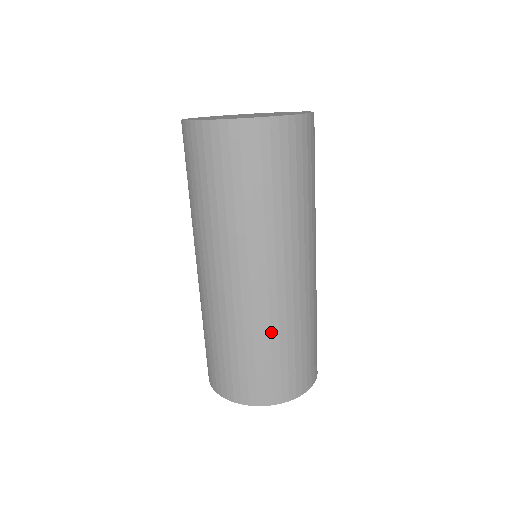
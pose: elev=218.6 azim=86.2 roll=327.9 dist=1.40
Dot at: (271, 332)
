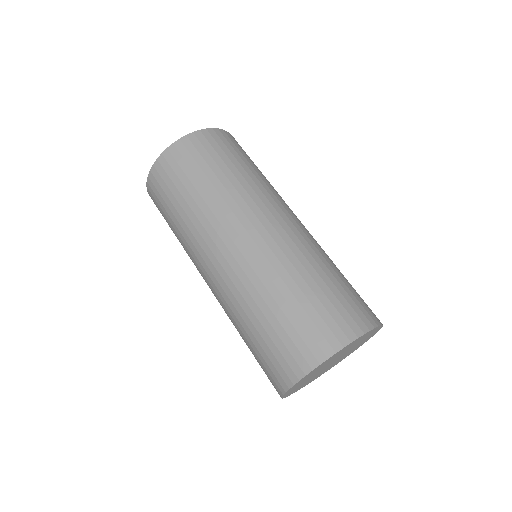
Dot at: (290, 273)
